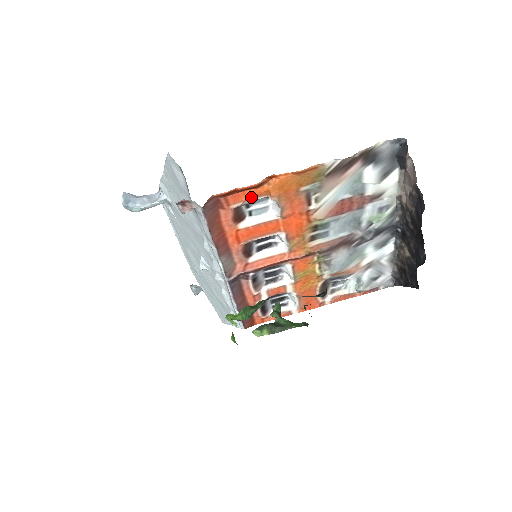
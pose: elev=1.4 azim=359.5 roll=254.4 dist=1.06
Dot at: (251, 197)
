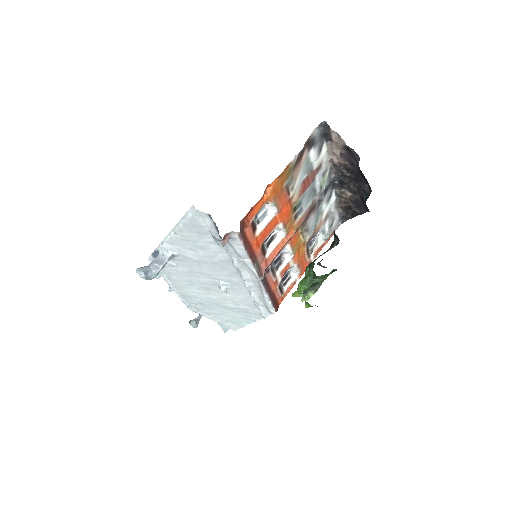
Dot at: (259, 209)
